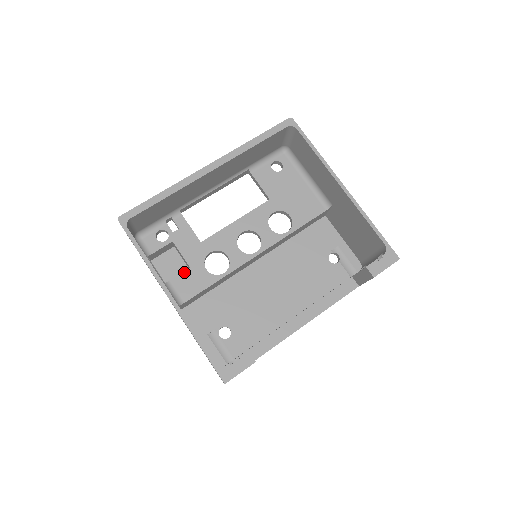
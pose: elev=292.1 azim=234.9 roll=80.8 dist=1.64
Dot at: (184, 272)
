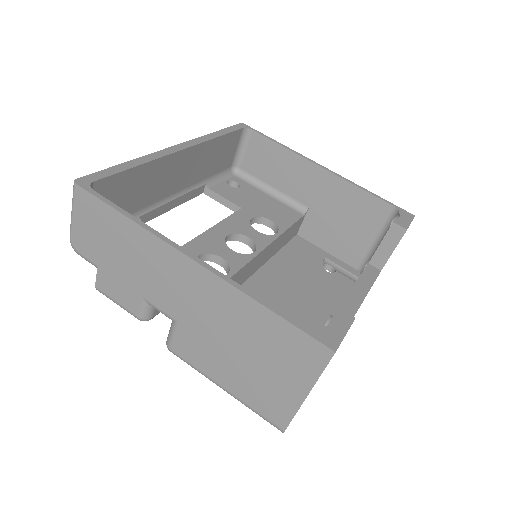
Dot at: occluded
